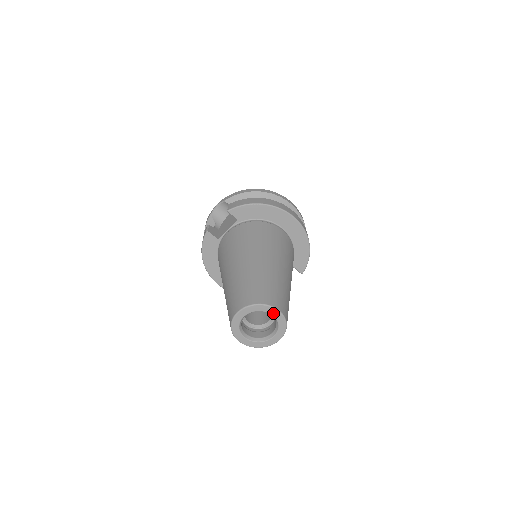
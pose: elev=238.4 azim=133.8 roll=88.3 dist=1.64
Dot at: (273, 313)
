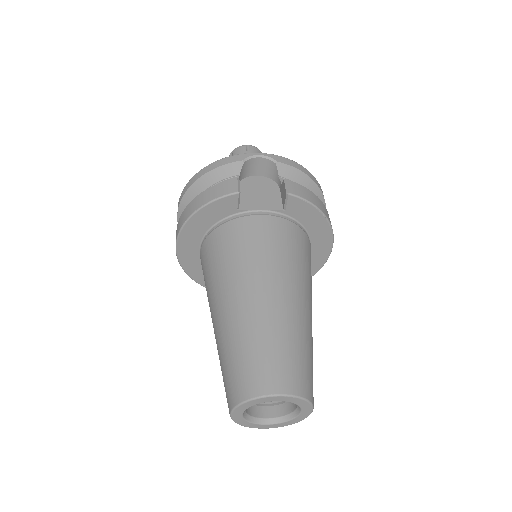
Dot at: (304, 411)
